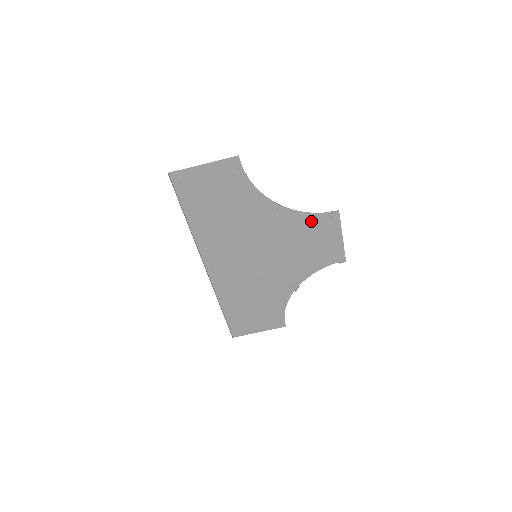
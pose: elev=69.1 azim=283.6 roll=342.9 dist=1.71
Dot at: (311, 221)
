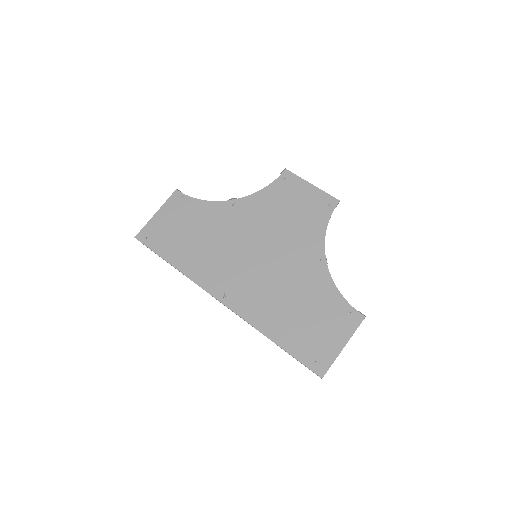
Dot at: (273, 193)
